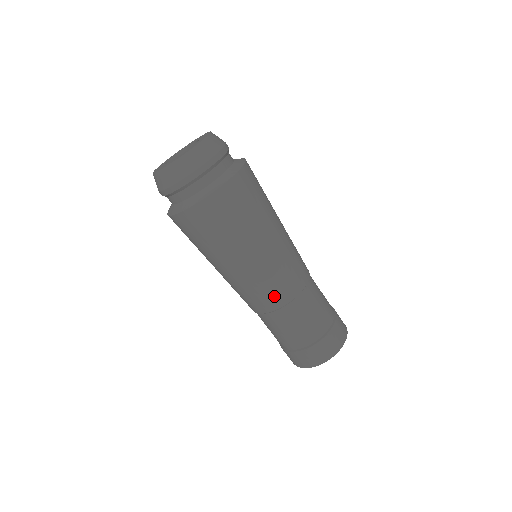
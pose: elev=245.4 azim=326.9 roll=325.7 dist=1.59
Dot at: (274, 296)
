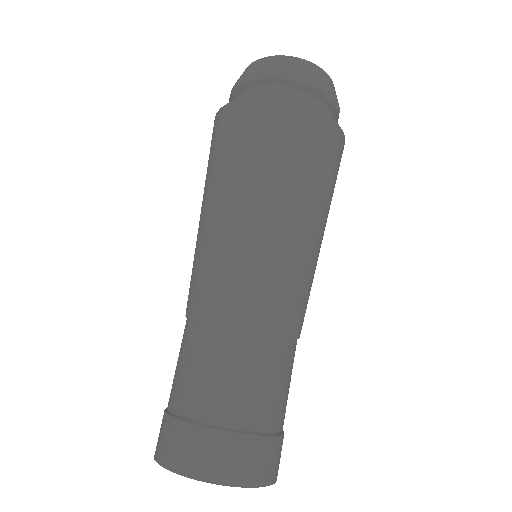
Dot at: (213, 290)
